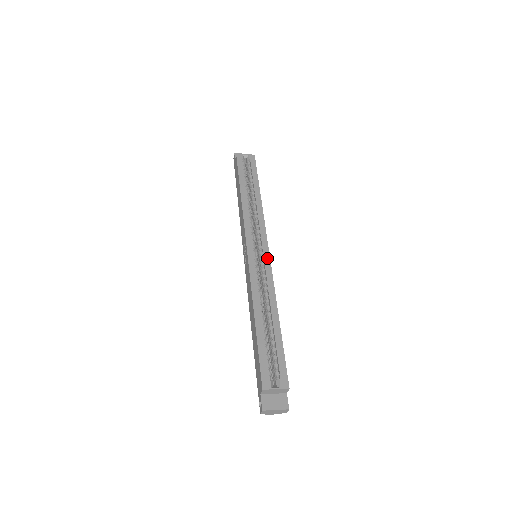
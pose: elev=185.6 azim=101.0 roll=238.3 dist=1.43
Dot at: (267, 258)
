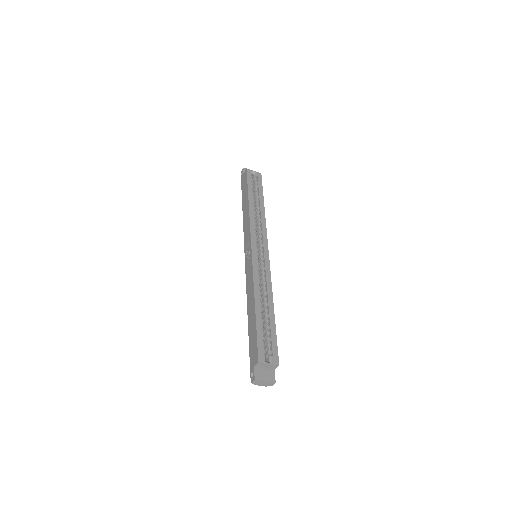
Dot at: (267, 259)
